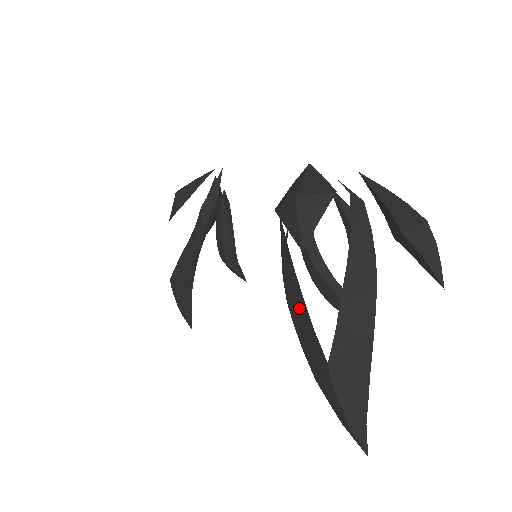
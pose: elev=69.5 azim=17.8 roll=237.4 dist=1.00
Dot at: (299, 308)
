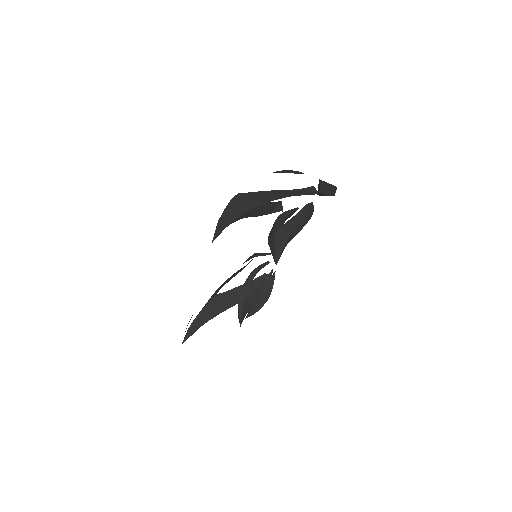
Dot at: occluded
